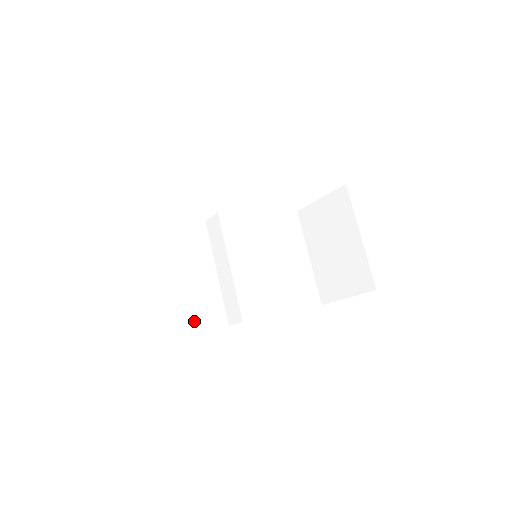
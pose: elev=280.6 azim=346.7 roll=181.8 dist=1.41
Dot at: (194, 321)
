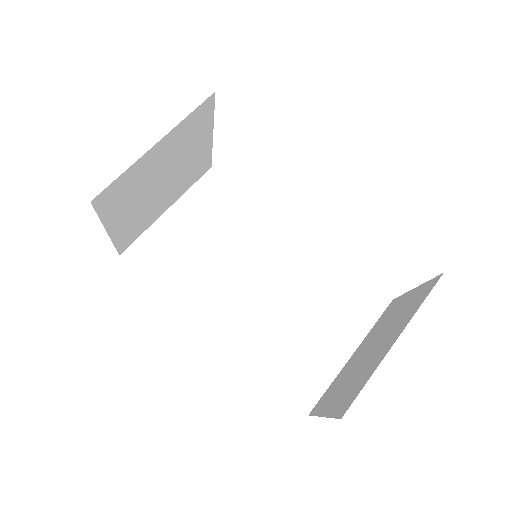
Dot at: (168, 279)
